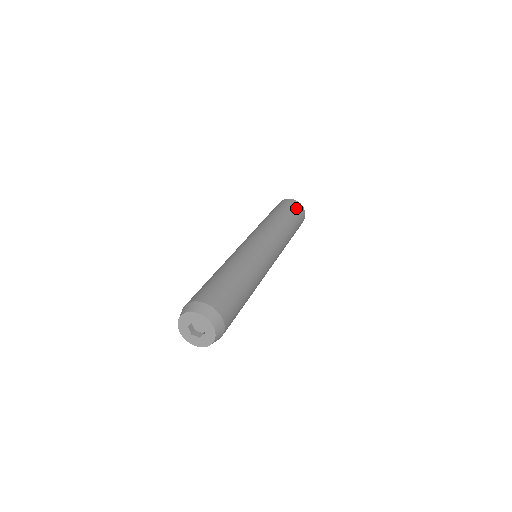
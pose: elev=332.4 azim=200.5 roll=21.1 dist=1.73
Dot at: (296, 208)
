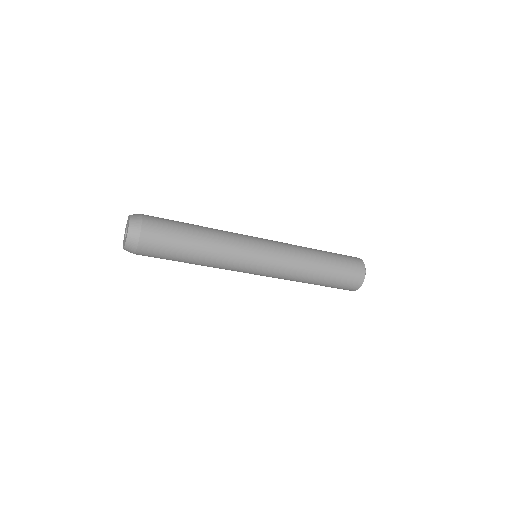
Dot at: occluded
